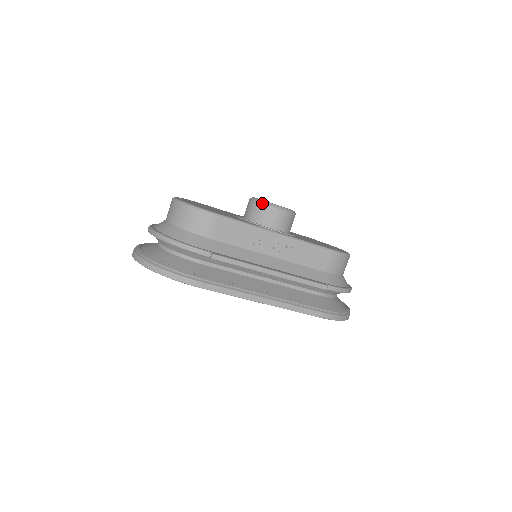
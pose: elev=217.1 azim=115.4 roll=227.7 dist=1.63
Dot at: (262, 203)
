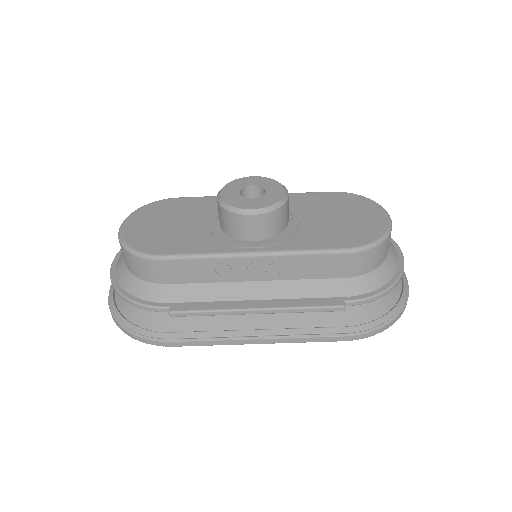
Dot at: (226, 210)
